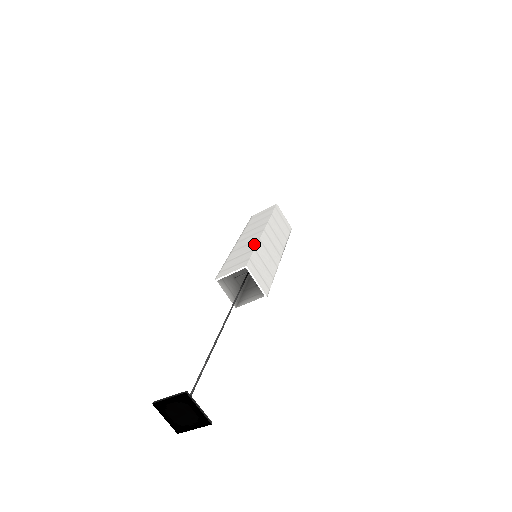
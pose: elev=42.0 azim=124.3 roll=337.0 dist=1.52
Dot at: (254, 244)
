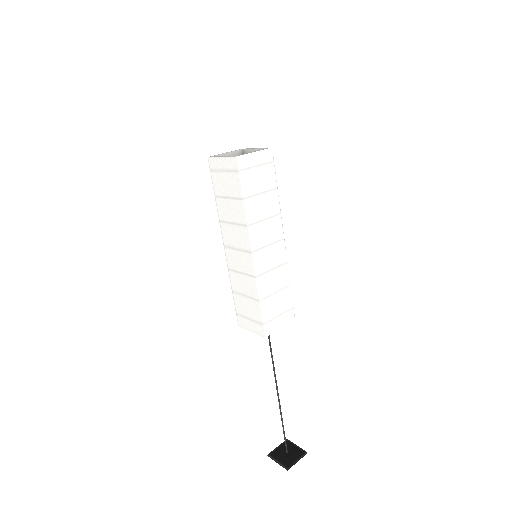
Dot at: (254, 288)
